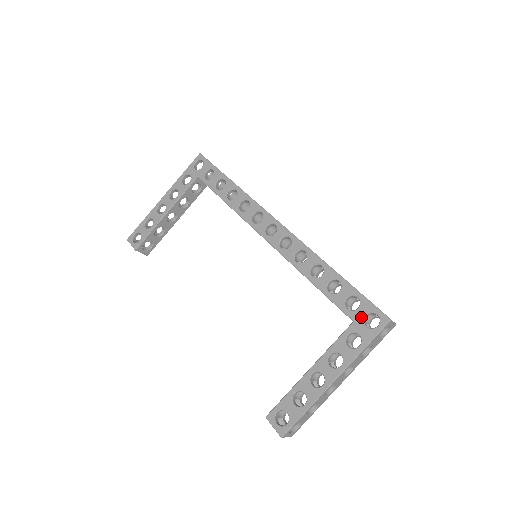
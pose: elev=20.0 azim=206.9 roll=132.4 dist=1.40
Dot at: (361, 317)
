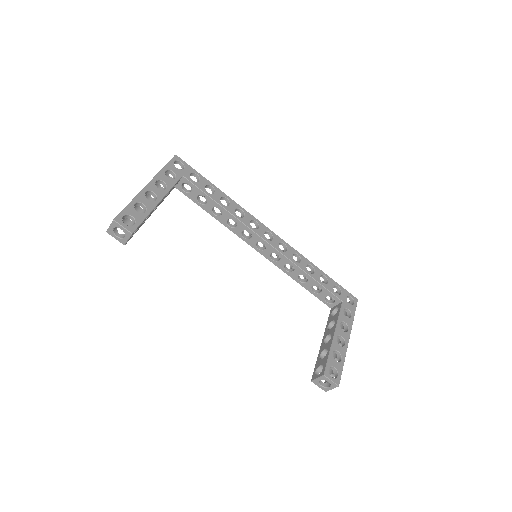
Dot at: (345, 298)
